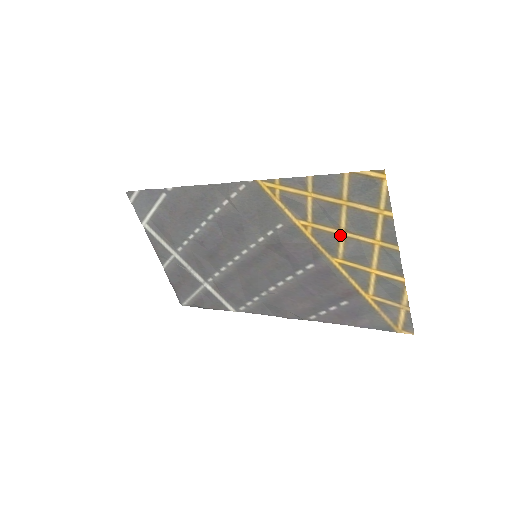
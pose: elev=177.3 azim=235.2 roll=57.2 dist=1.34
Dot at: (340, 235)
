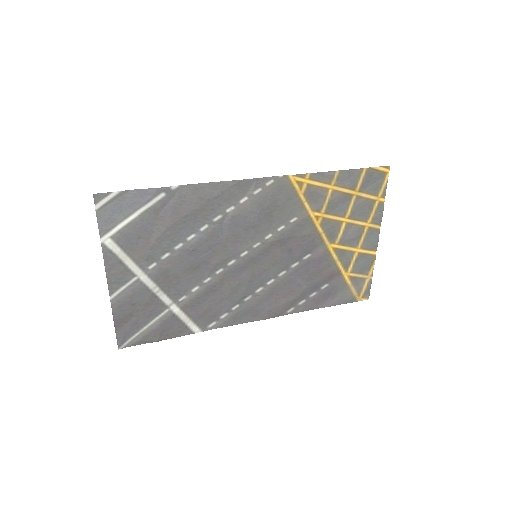
Dot at: (343, 222)
